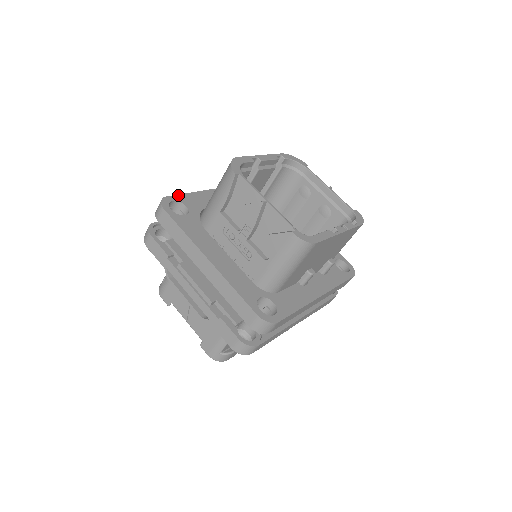
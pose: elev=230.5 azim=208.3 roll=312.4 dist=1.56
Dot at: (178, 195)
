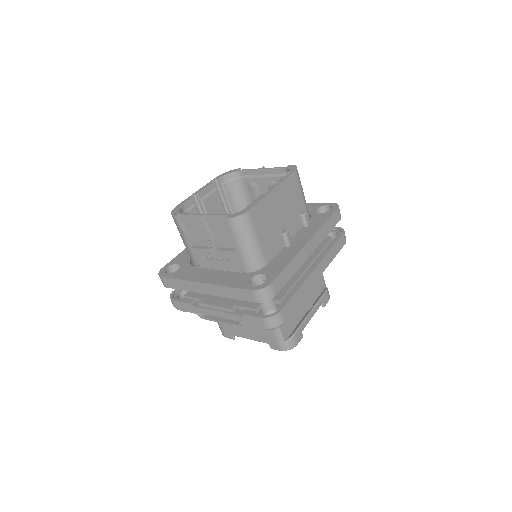
Dot at: (170, 261)
